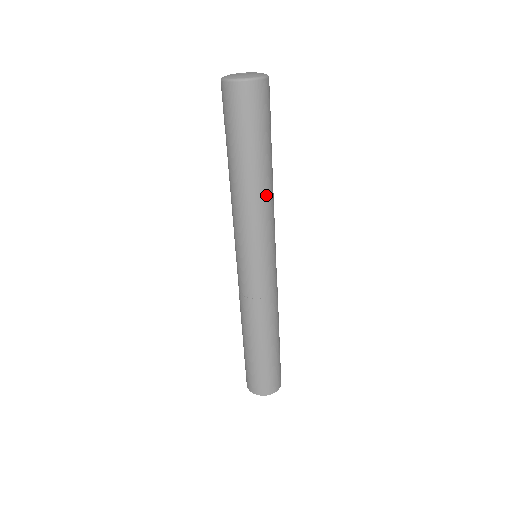
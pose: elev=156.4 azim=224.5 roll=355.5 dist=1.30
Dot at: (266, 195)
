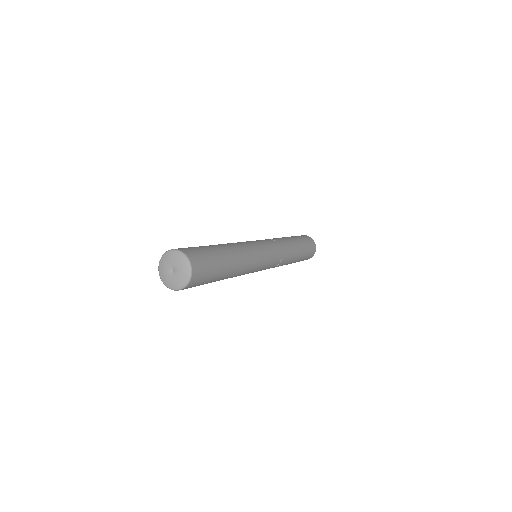
Dot at: (241, 270)
